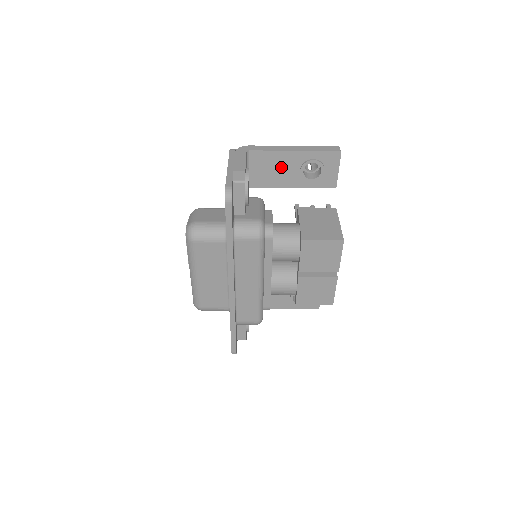
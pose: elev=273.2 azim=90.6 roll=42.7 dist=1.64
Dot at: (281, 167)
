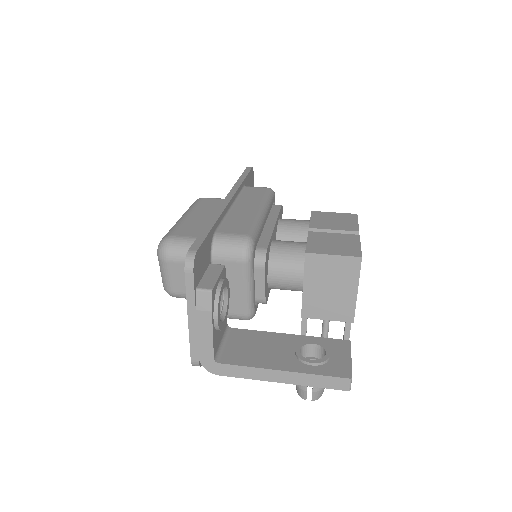
Dot at: occluded
